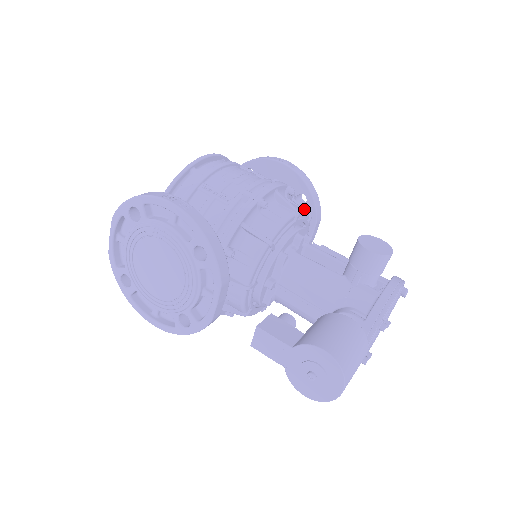
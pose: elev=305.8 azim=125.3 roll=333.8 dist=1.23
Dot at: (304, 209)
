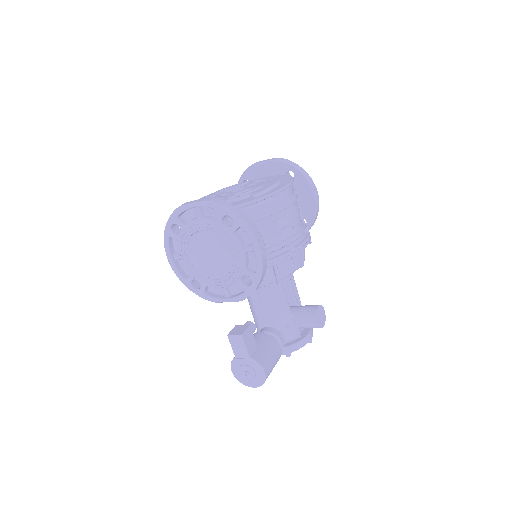
Dot at: occluded
